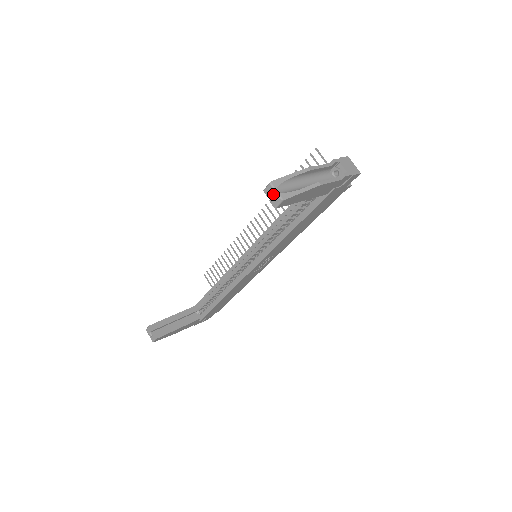
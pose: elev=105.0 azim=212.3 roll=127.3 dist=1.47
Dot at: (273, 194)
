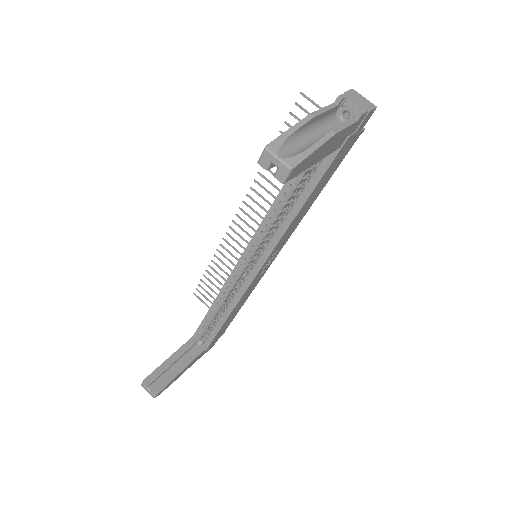
Dot at: (274, 164)
